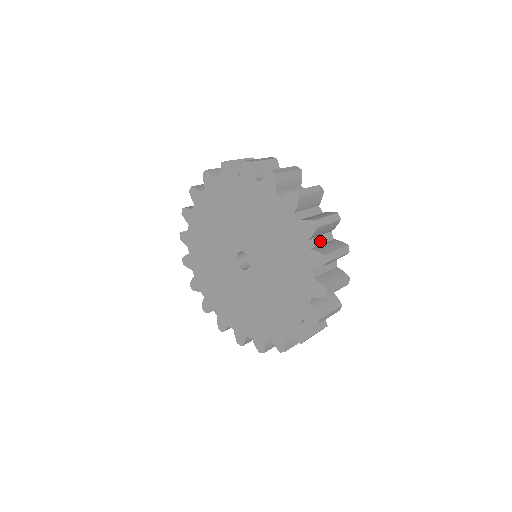
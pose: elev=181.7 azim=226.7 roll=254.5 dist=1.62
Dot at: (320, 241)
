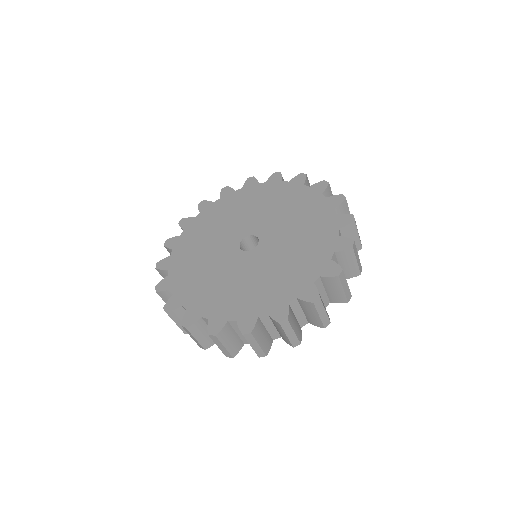
Dot at: occluded
